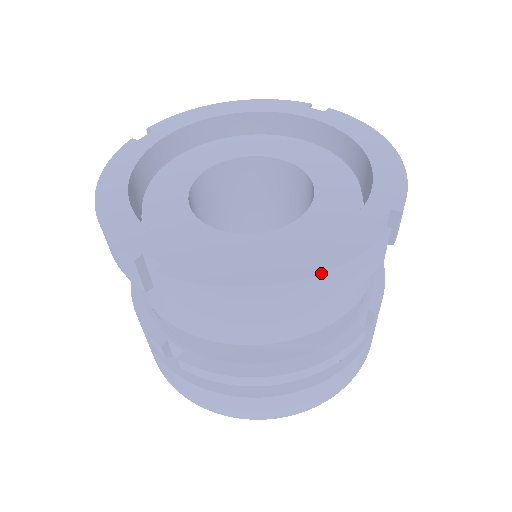
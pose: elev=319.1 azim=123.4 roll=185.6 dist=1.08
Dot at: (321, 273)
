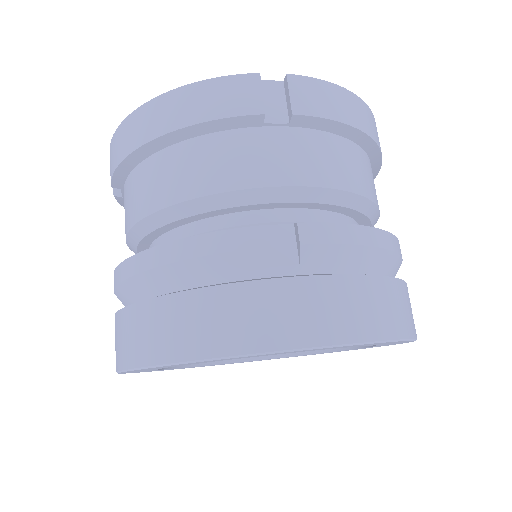
Dot at: occluded
